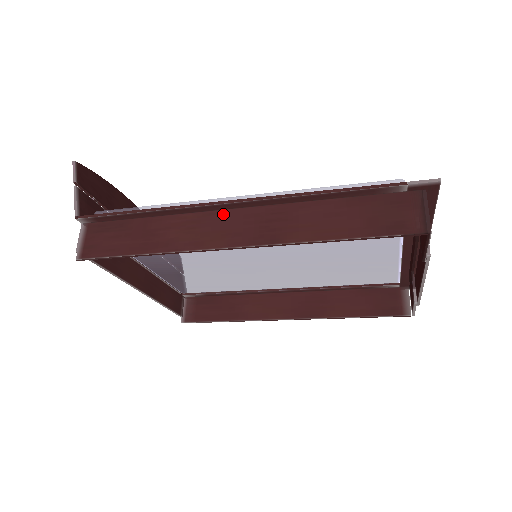
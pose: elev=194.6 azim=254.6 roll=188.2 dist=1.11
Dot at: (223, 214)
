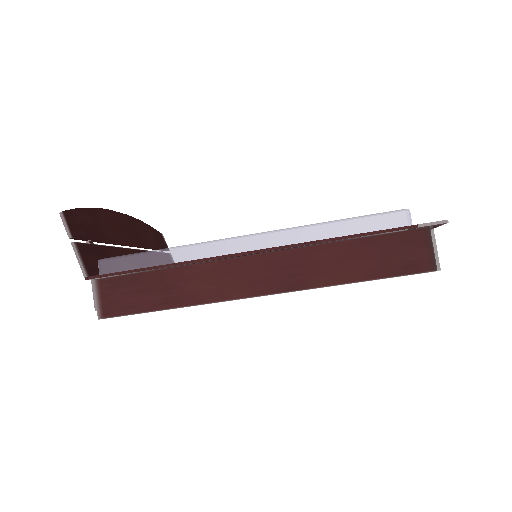
Dot at: (240, 262)
